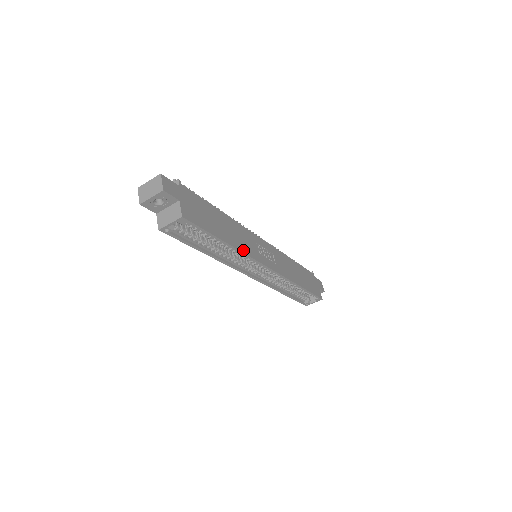
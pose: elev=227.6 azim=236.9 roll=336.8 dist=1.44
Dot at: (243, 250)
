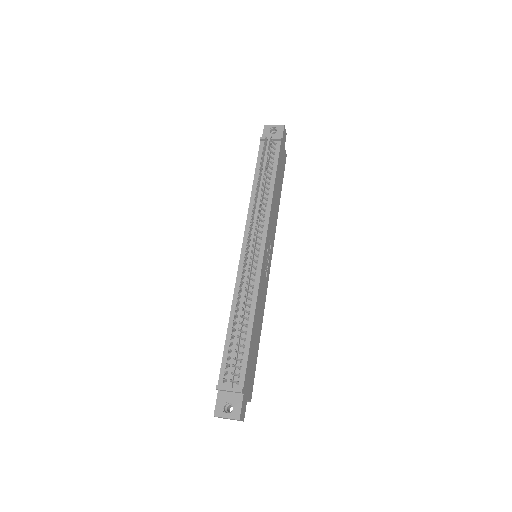
Dot at: (263, 309)
